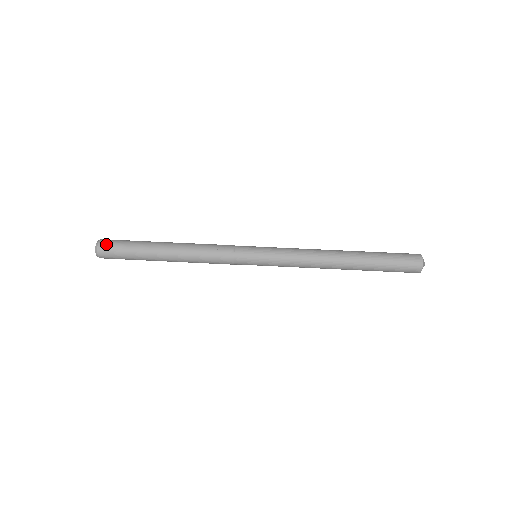
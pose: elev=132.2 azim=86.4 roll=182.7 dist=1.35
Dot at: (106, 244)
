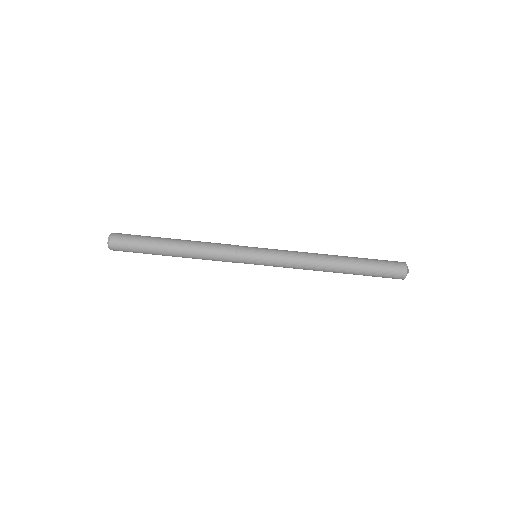
Dot at: (118, 250)
